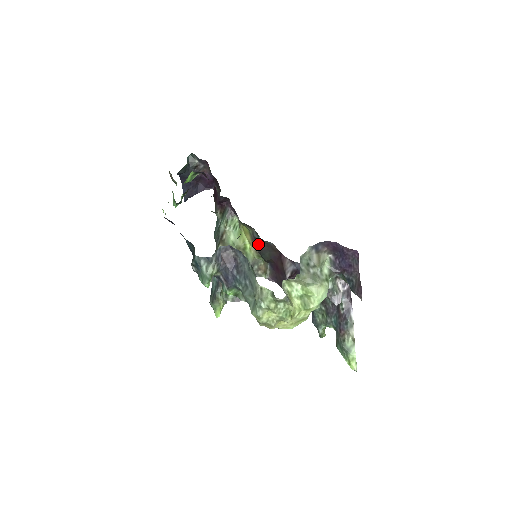
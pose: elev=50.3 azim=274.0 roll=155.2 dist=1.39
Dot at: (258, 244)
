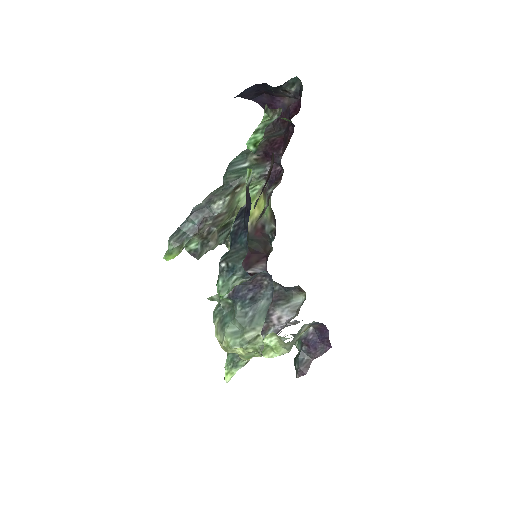
Dot at: (260, 232)
